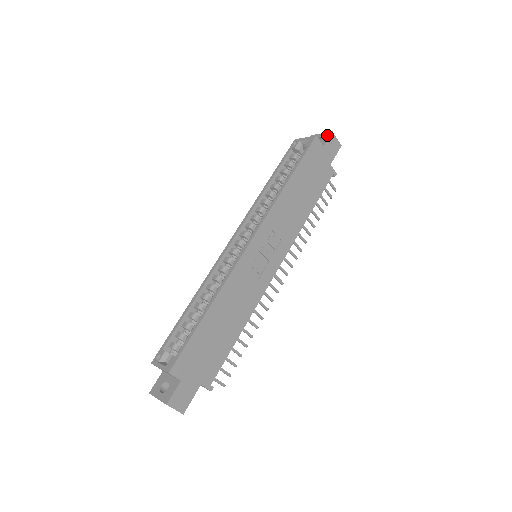
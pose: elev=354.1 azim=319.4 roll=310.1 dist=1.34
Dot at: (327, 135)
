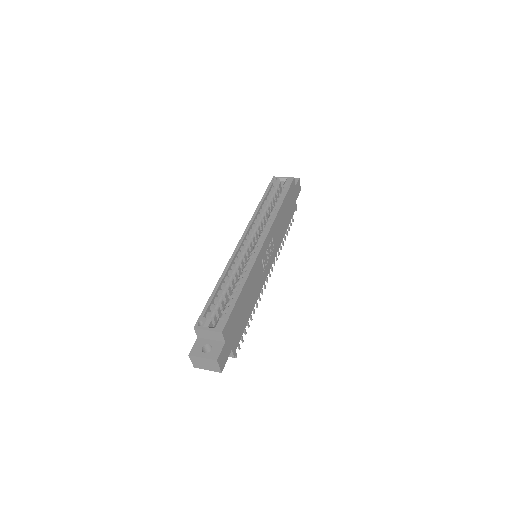
Dot at: (296, 179)
